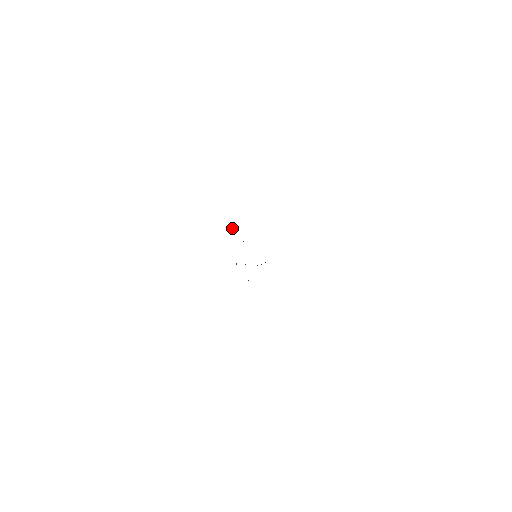
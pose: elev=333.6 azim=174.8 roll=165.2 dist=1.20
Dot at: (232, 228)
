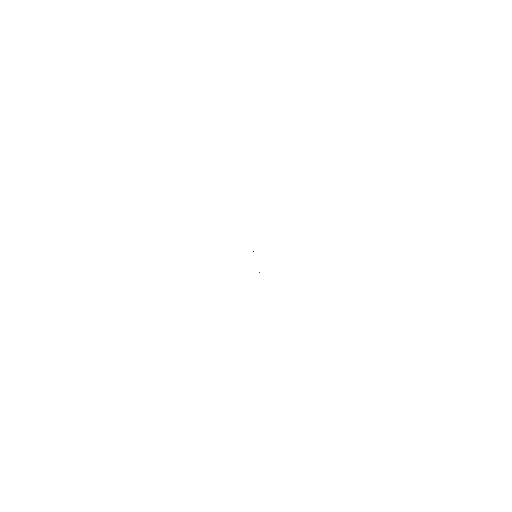
Dot at: (259, 272)
